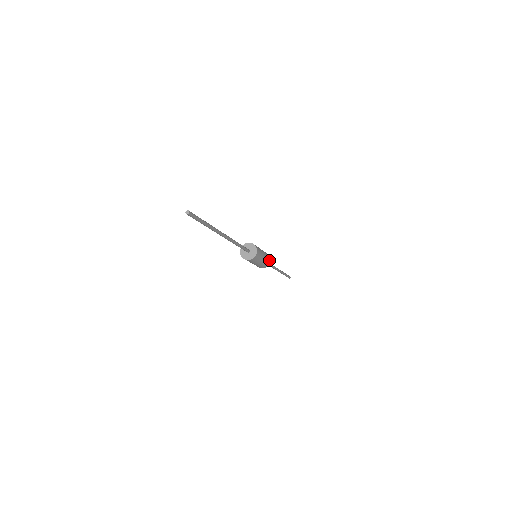
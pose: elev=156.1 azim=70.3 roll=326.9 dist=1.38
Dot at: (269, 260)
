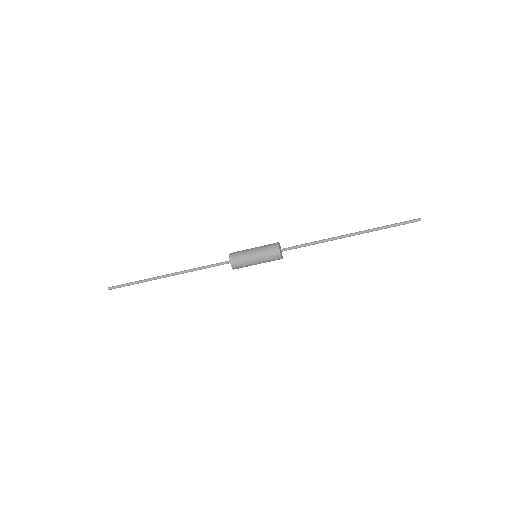
Dot at: (278, 259)
